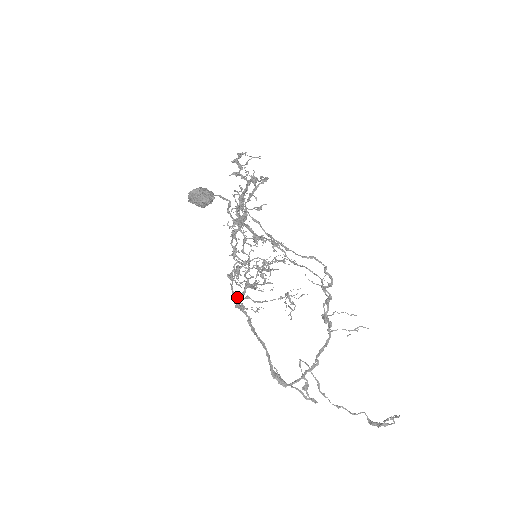
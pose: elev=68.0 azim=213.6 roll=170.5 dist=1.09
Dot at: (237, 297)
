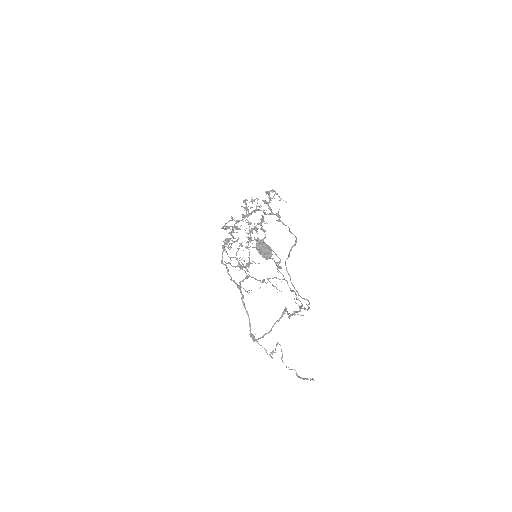
Dot at: (226, 265)
